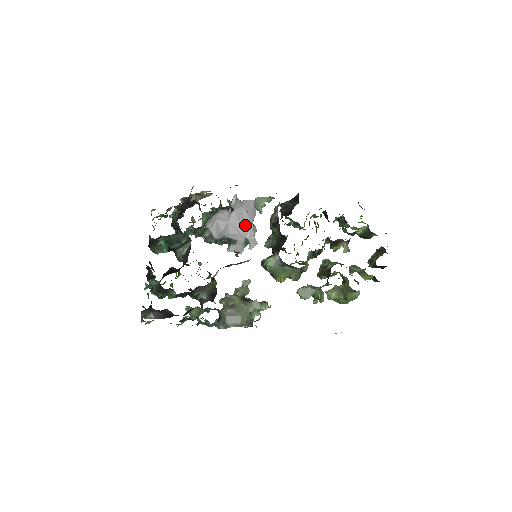
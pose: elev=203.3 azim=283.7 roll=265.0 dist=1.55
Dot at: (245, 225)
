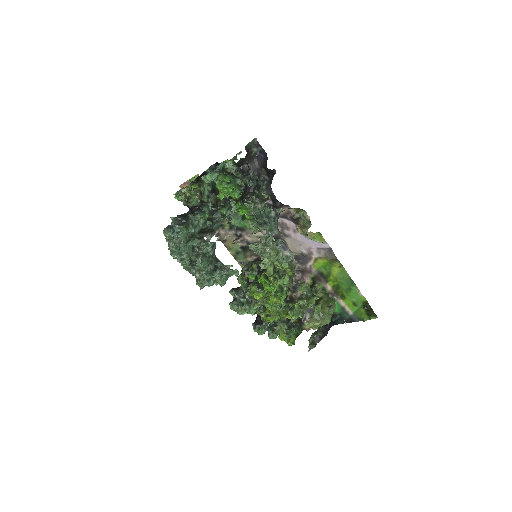
Dot at: occluded
